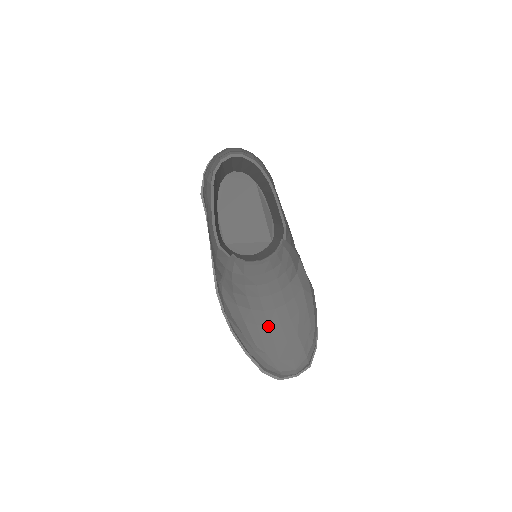
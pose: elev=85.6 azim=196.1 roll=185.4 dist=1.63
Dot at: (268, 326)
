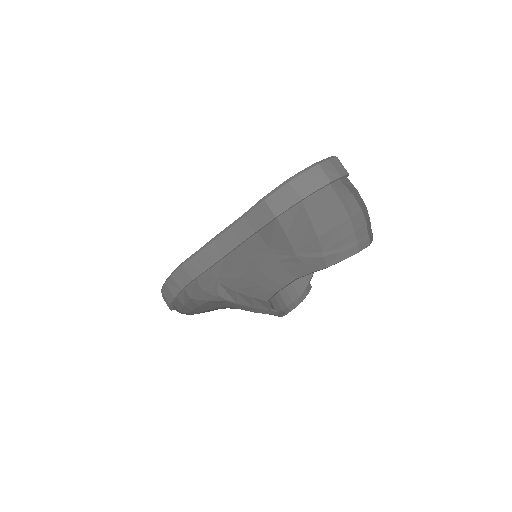
Dot at: occluded
